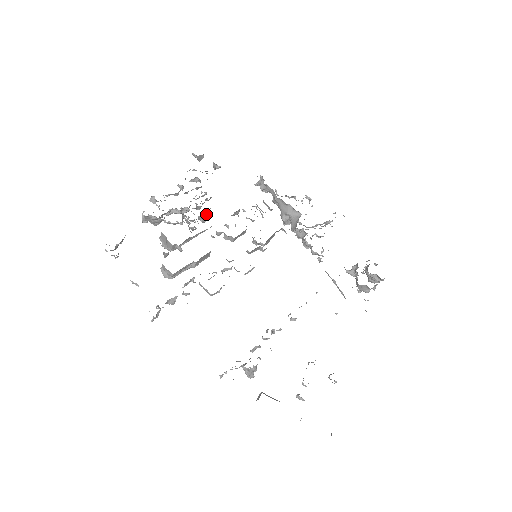
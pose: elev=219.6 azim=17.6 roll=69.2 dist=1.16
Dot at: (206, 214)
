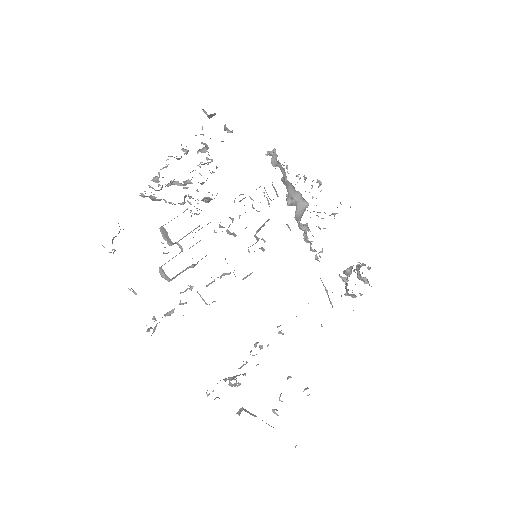
Dot at: (211, 198)
